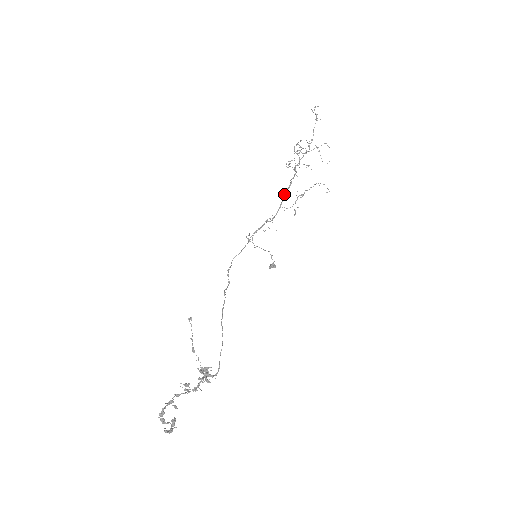
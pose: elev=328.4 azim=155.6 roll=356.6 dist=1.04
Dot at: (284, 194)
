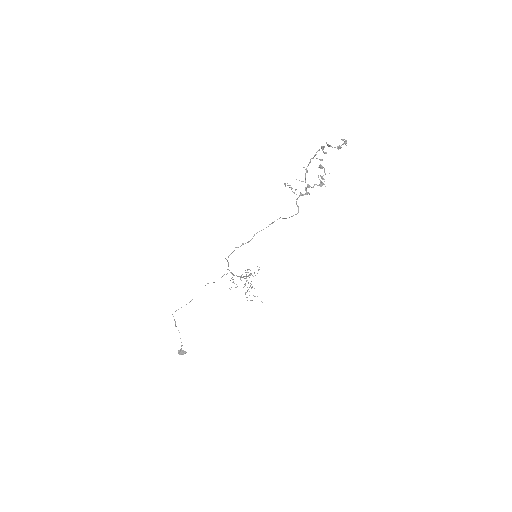
Dot at: (245, 276)
